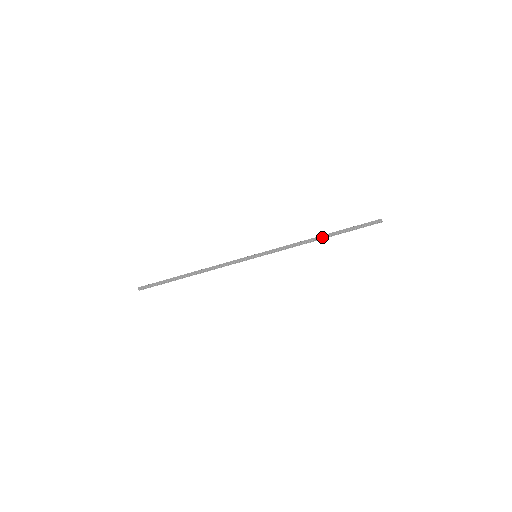
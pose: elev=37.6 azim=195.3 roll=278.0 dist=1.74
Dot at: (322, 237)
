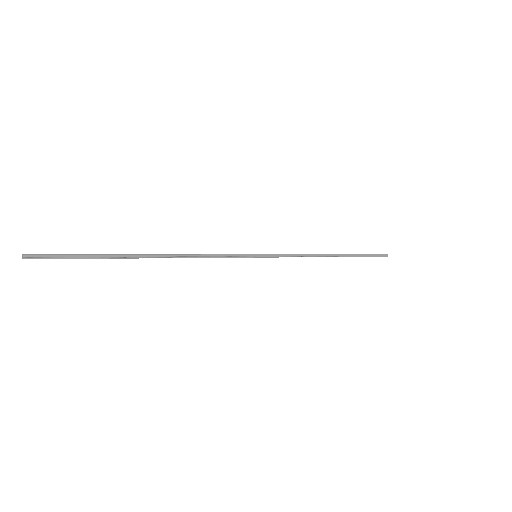
Dot at: occluded
